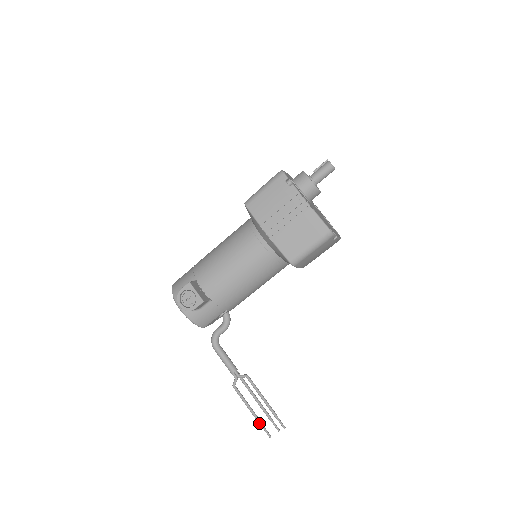
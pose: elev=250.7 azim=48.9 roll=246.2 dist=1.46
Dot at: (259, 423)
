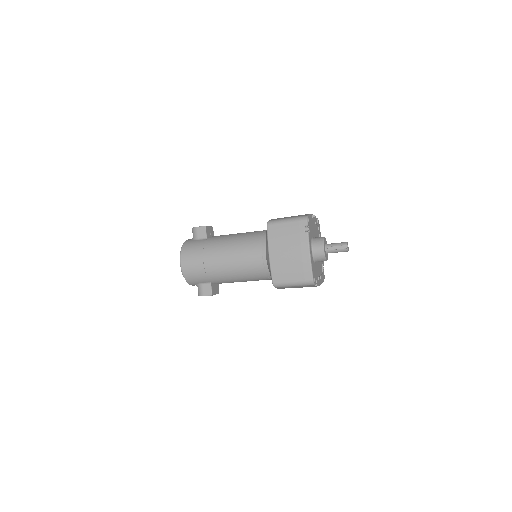
Dot at: occluded
